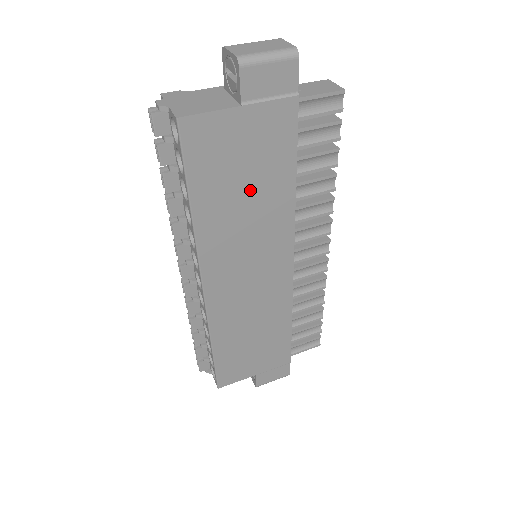
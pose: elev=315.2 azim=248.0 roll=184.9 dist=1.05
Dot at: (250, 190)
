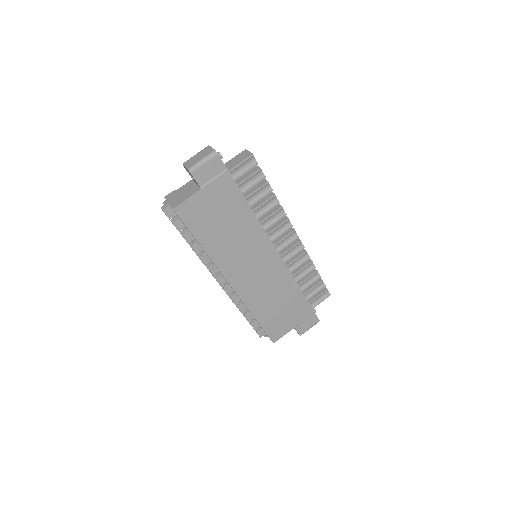
Dot at: (228, 225)
